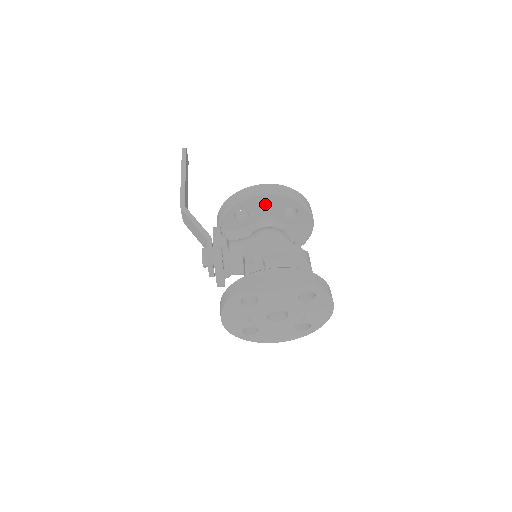
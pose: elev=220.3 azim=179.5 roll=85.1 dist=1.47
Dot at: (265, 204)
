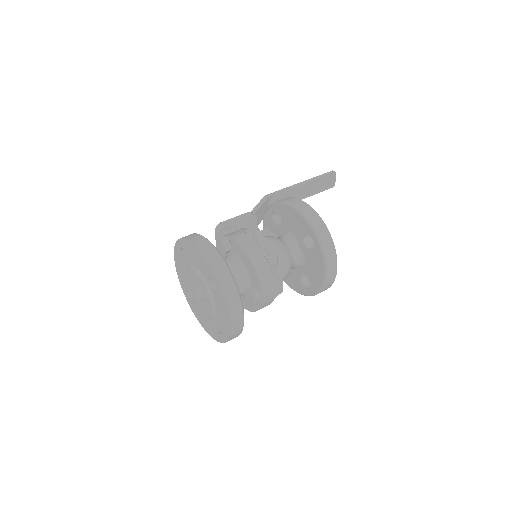
Dot at: (292, 218)
